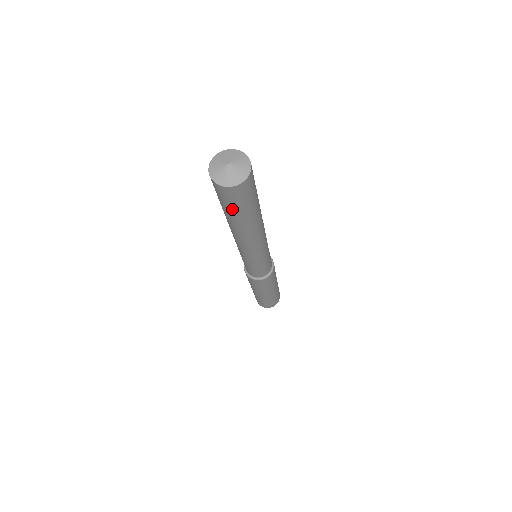
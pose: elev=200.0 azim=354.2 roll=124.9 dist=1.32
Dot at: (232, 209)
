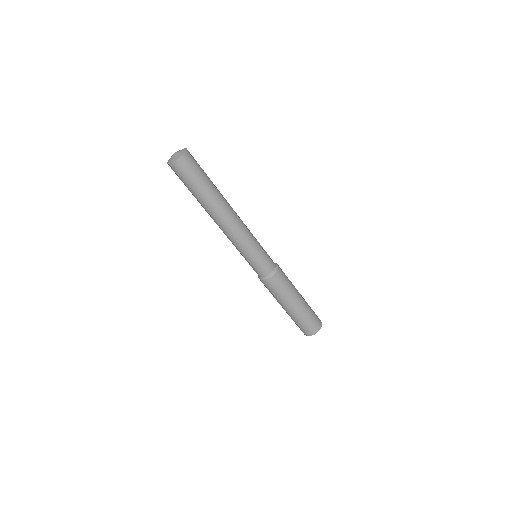
Dot at: (188, 186)
